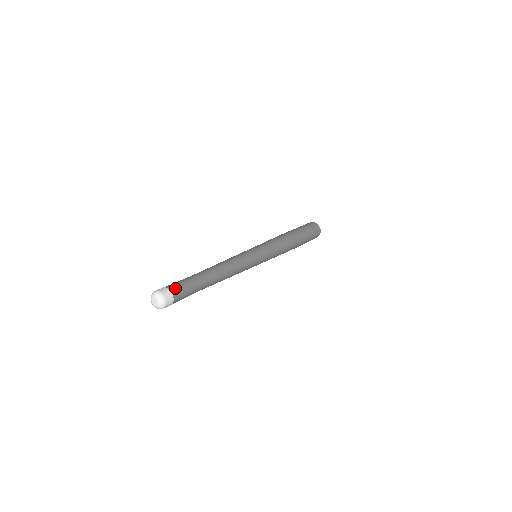
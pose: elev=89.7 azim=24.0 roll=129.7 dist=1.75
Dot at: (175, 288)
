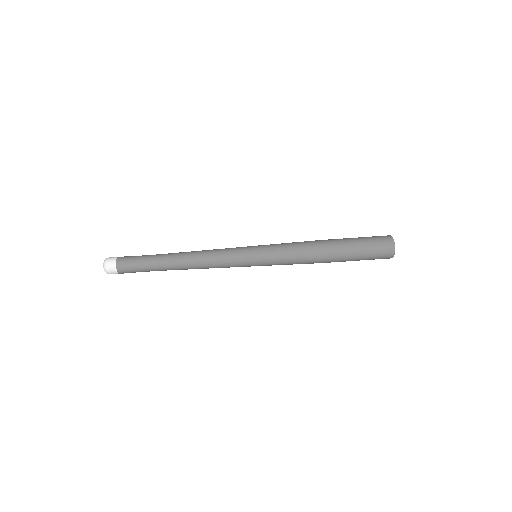
Dot at: (122, 266)
